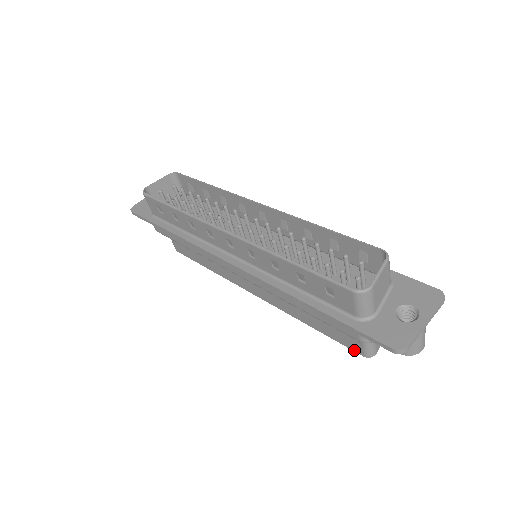
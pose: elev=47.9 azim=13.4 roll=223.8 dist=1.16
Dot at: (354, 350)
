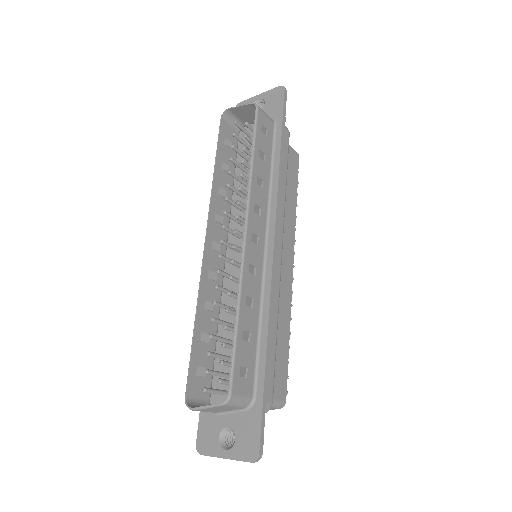
Dot at: occluded
